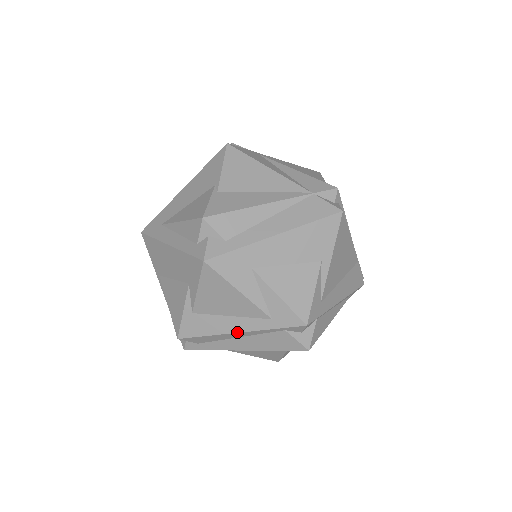
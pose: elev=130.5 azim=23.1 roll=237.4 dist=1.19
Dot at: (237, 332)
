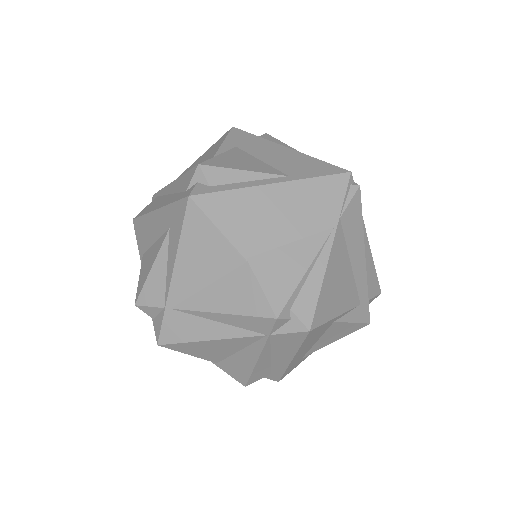
Dot at: occluded
